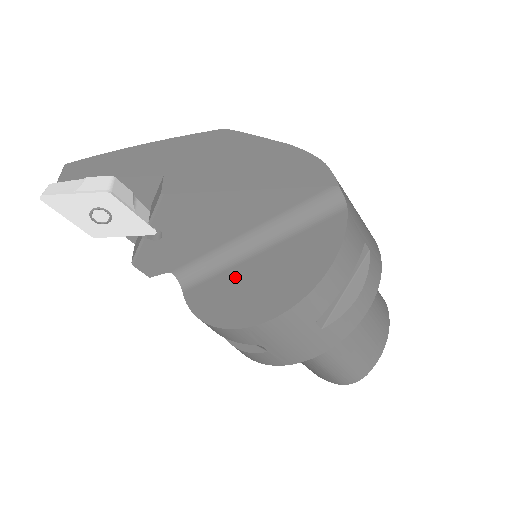
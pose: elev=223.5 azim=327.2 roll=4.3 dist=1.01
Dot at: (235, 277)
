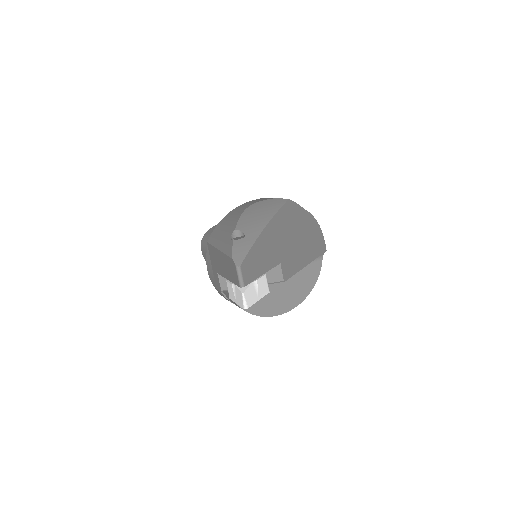
Dot at: occluded
